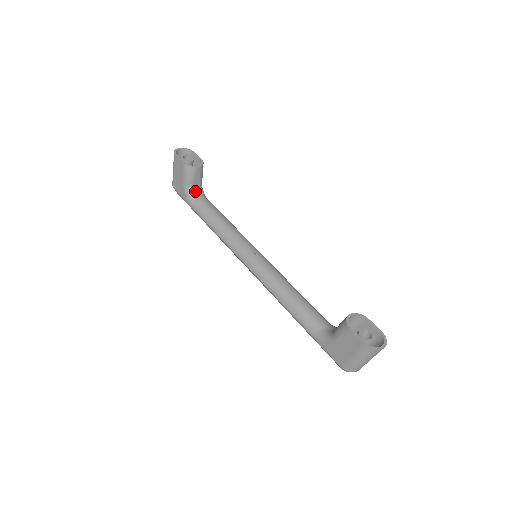
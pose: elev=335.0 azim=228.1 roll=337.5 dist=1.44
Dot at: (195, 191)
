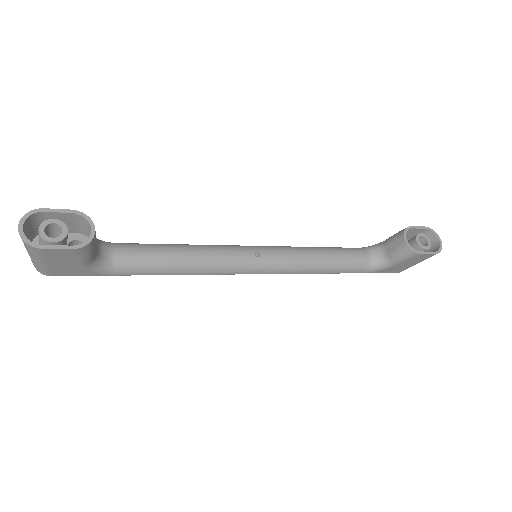
Dot at: (102, 255)
